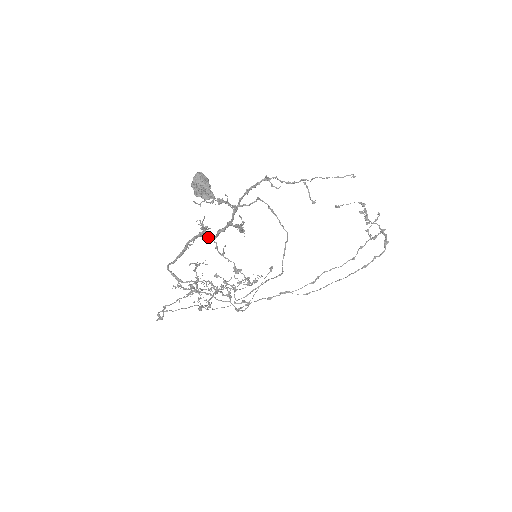
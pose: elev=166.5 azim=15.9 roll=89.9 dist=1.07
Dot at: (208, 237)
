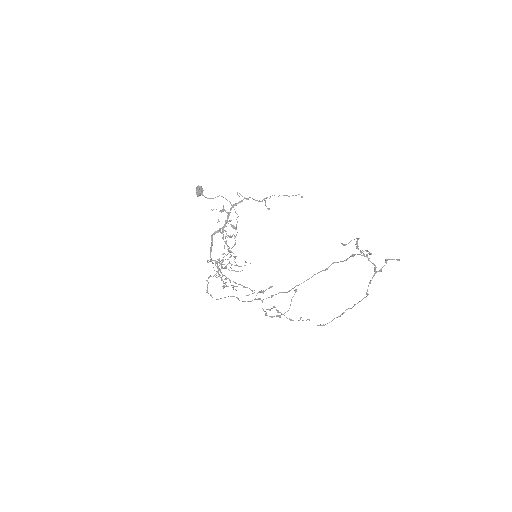
Dot at: (220, 232)
